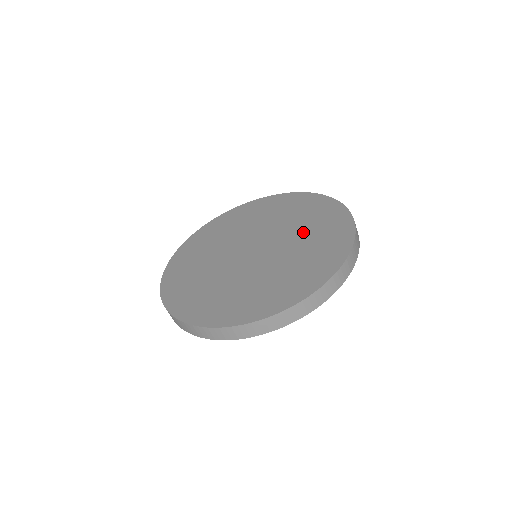
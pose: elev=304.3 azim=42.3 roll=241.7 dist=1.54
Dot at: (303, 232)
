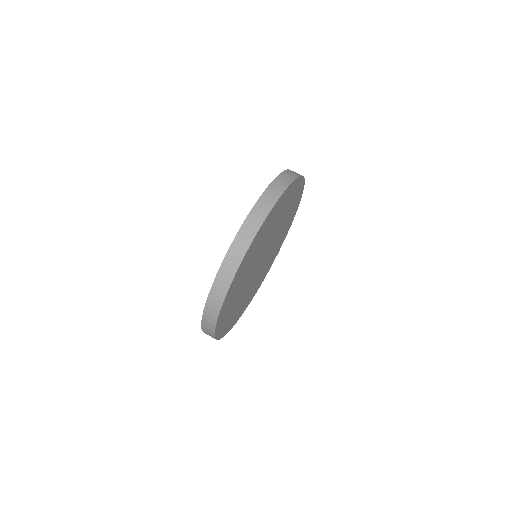
Dot at: occluded
